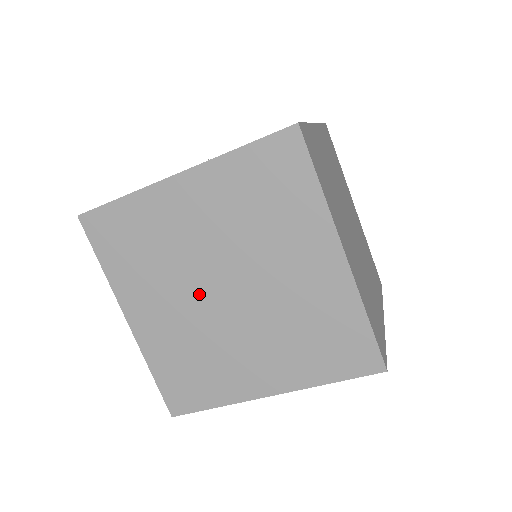
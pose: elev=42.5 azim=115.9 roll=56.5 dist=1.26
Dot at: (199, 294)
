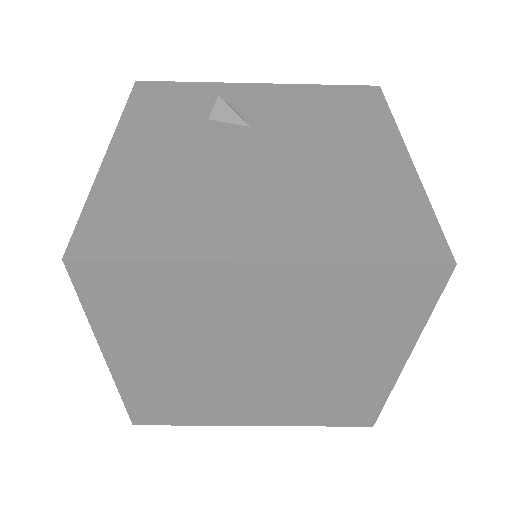
Dot at: (220, 360)
